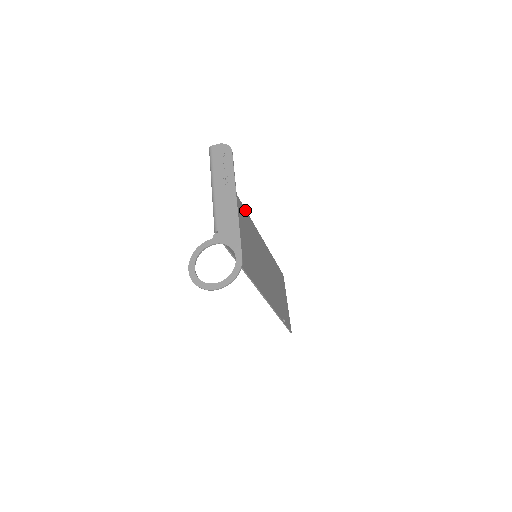
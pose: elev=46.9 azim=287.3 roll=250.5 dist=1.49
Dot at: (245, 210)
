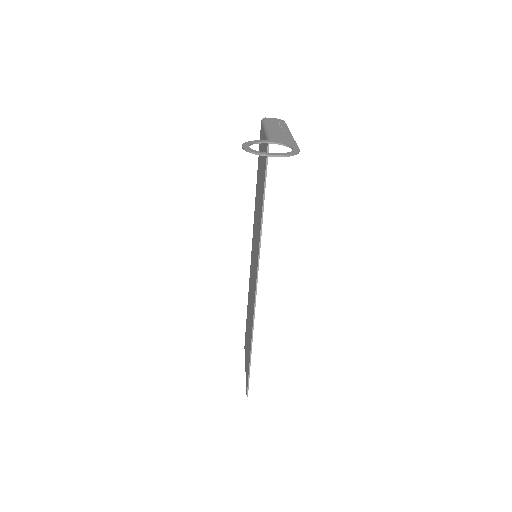
Dot at: occluded
